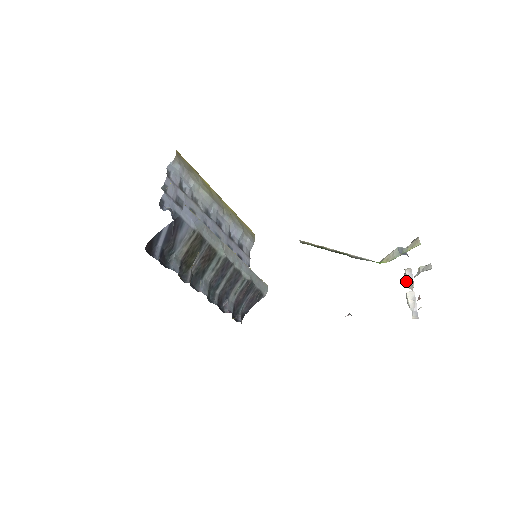
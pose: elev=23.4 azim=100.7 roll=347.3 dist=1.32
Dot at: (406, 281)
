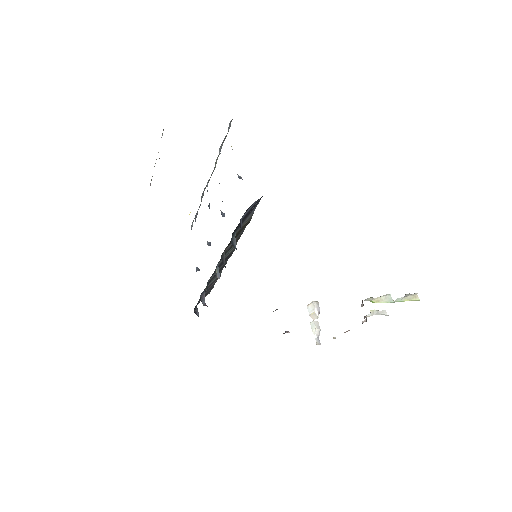
Dot at: (312, 311)
